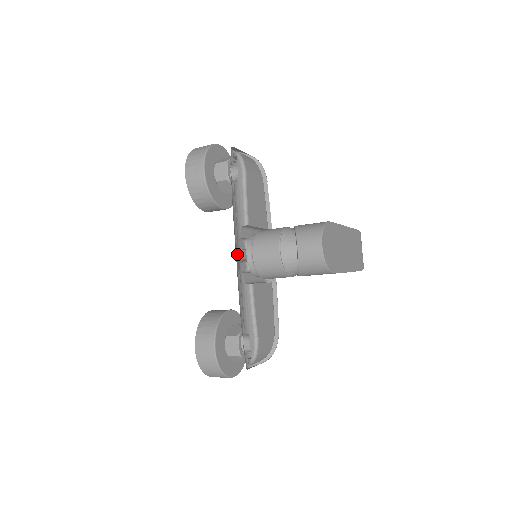
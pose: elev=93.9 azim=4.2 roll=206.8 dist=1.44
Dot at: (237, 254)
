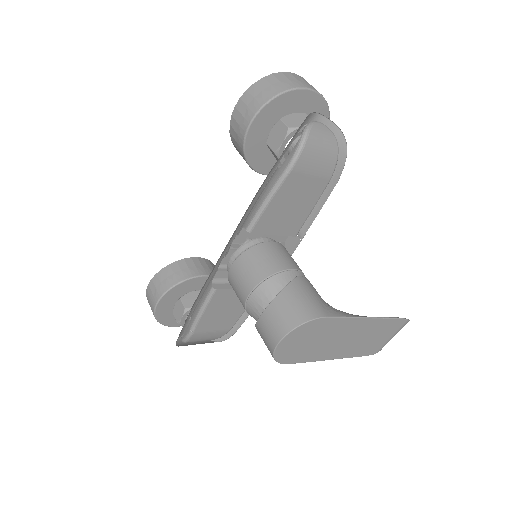
Dot at: occluded
